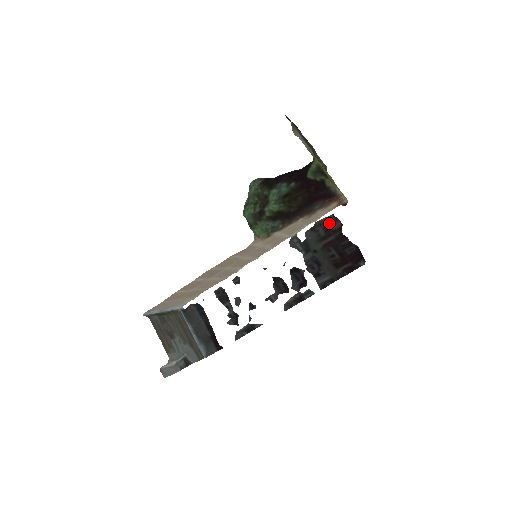
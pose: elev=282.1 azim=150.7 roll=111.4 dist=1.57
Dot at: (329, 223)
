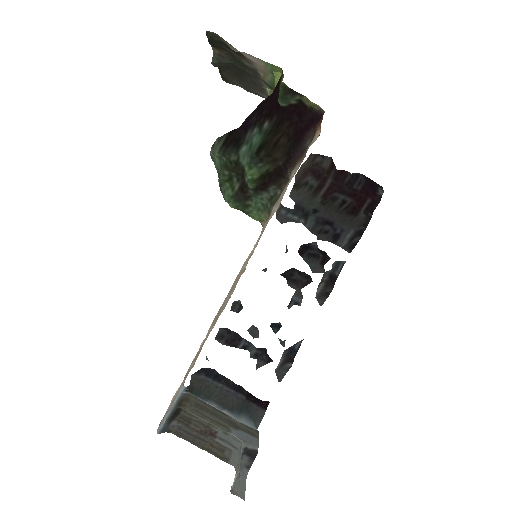
Dot at: (316, 165)
